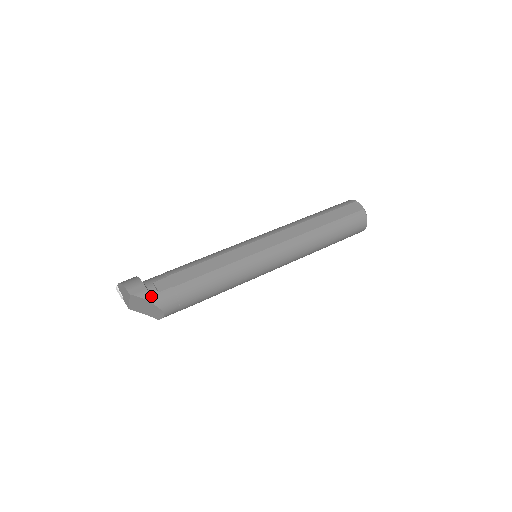
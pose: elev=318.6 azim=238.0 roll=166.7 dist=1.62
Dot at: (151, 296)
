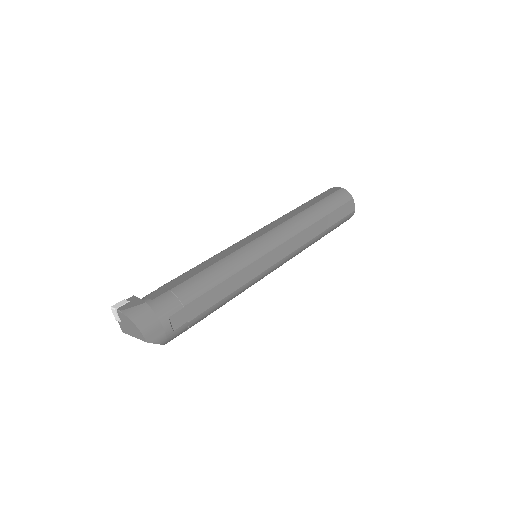
Dot at: (166, 337)
